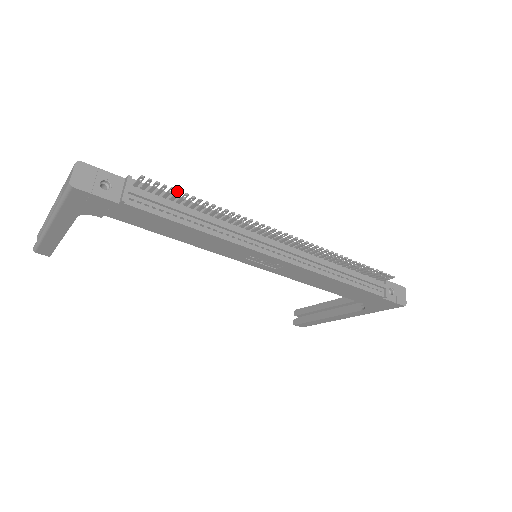
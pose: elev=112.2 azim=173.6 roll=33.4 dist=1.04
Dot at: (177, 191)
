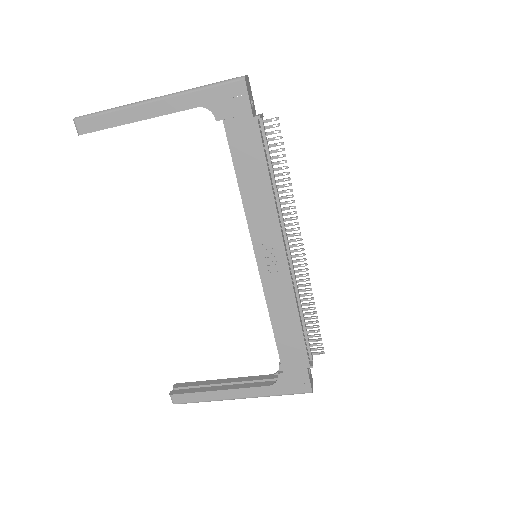
Dot at: (282, 148)
